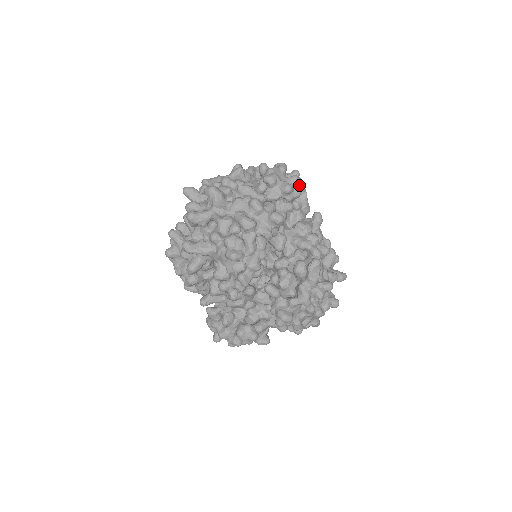
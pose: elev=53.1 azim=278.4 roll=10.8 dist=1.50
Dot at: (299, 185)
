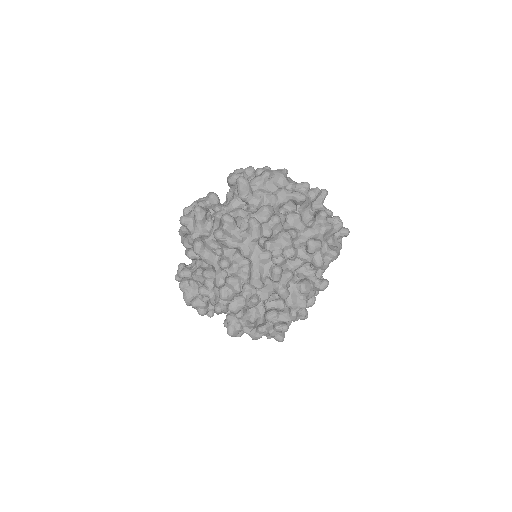
Dot at: (332, 261)
